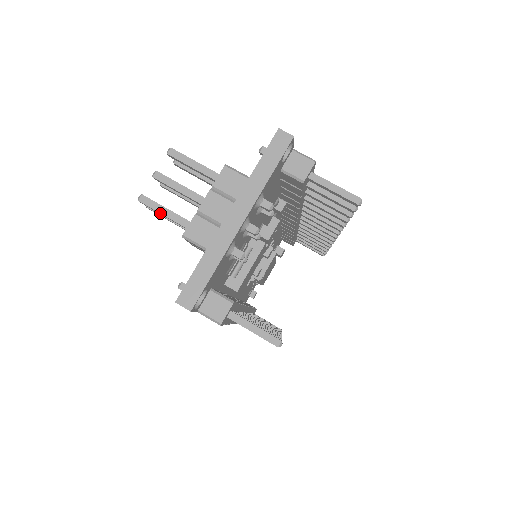
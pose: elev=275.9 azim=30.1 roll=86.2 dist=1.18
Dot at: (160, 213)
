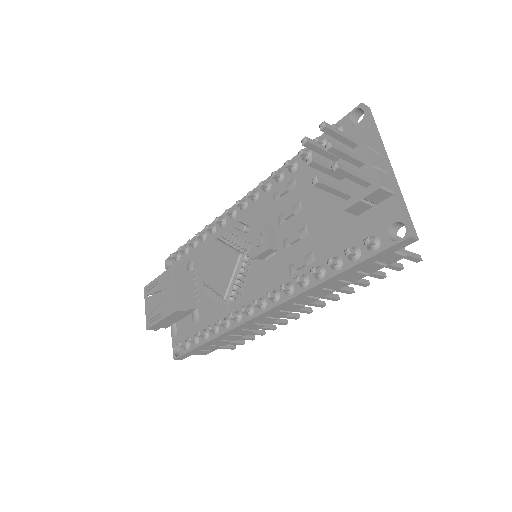
Dot at: (354, 175)
